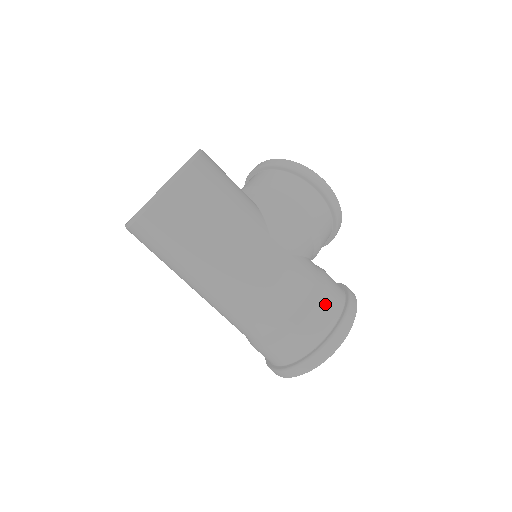
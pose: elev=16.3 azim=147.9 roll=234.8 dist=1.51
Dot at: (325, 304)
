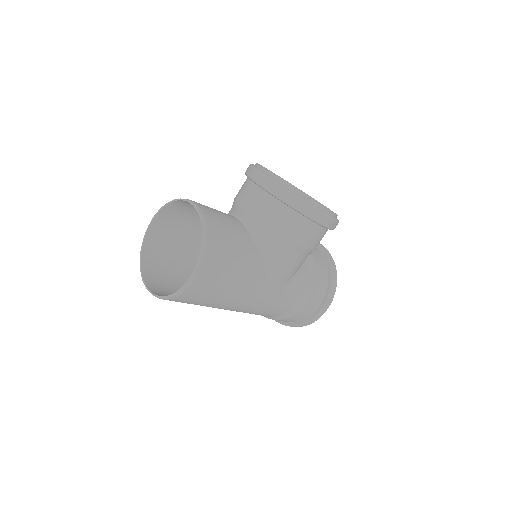
Dot at: (309, 304)
